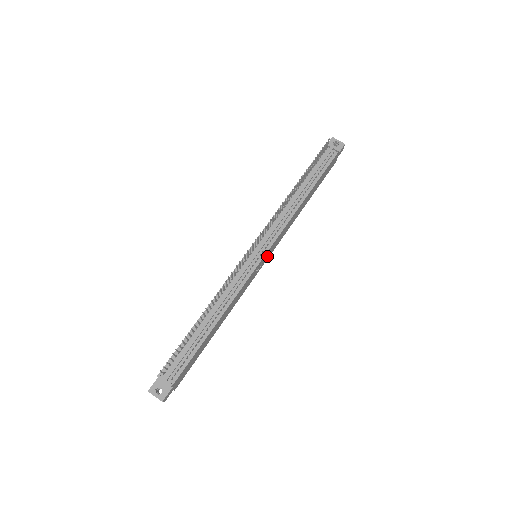
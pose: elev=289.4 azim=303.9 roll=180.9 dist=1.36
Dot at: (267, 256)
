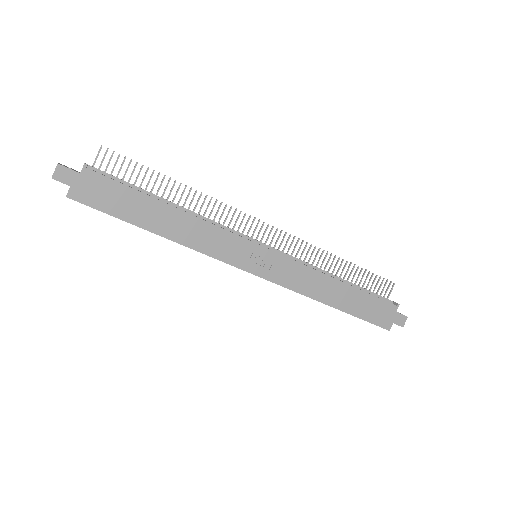
Dot at: (265, 267)
